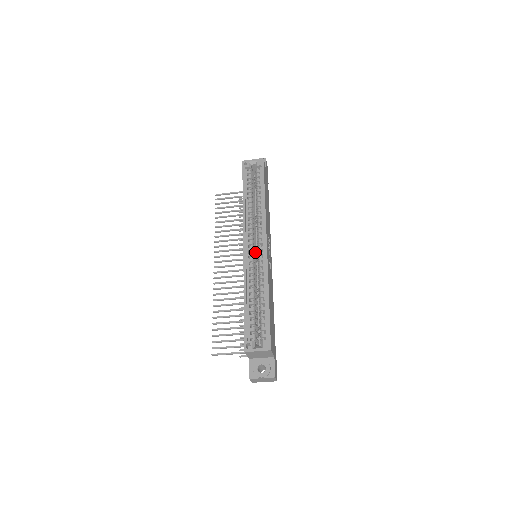
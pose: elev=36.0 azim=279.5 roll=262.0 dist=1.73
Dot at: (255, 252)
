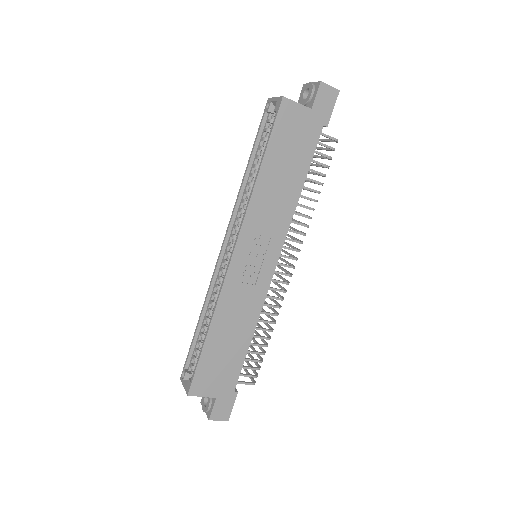
Dot at: occluded
